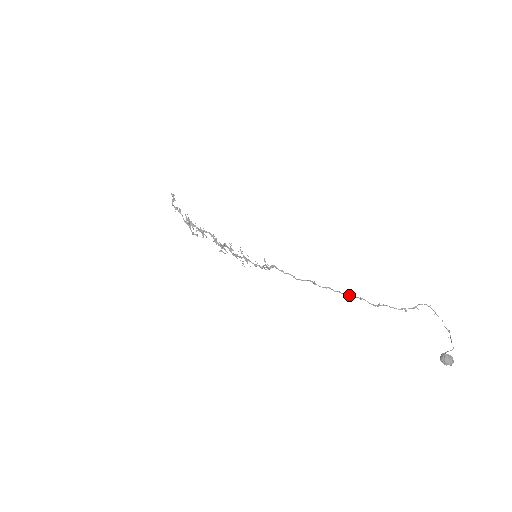
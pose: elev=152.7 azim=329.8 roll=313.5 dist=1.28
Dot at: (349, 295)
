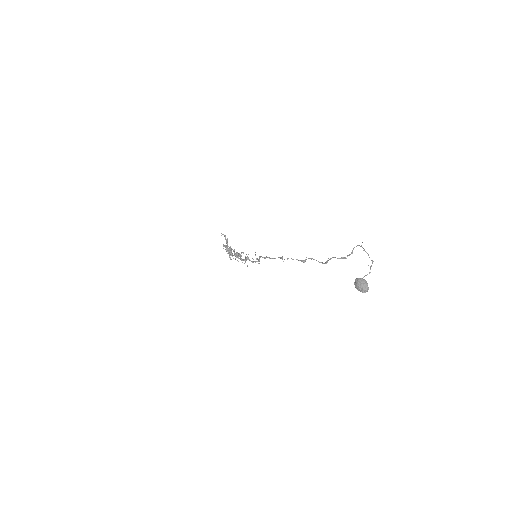
Dot at: (304, 260)
